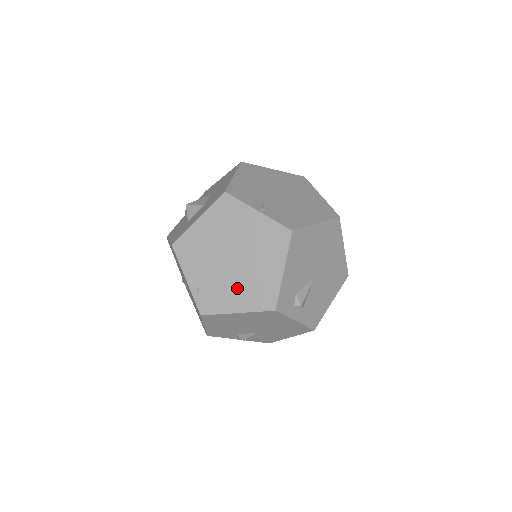
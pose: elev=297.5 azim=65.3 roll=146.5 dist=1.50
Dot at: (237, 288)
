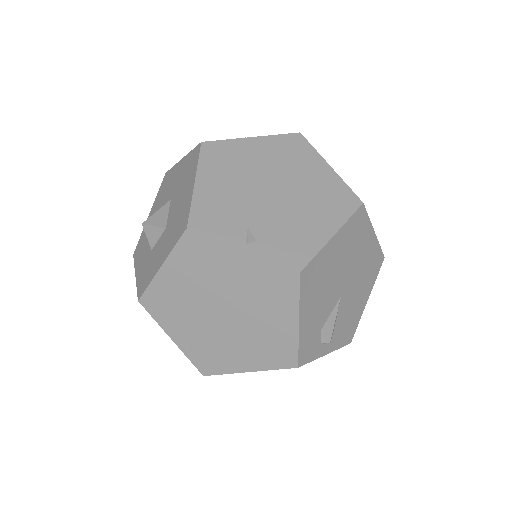
Dot at: (240, 346)
